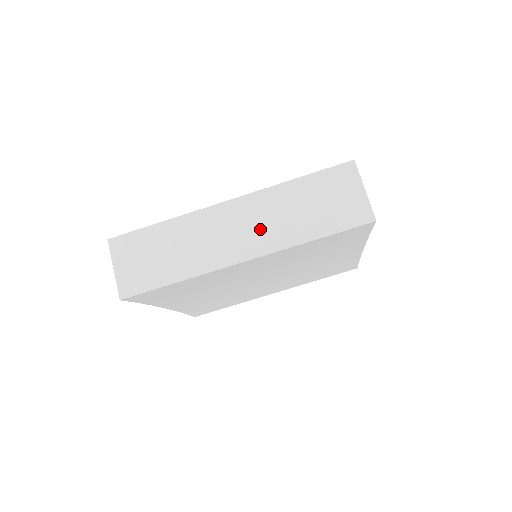
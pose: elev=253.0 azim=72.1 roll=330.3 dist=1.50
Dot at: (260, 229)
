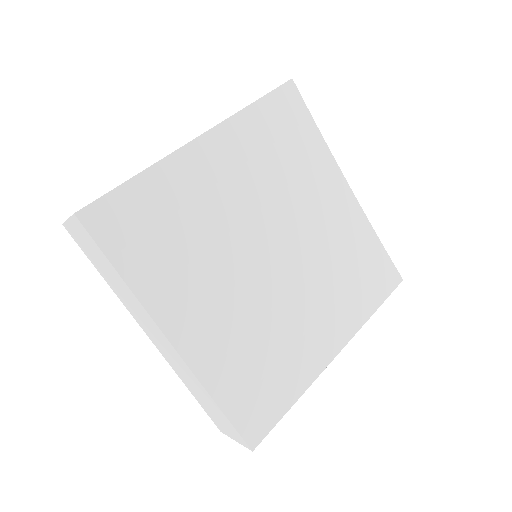
Dot at: occluded
